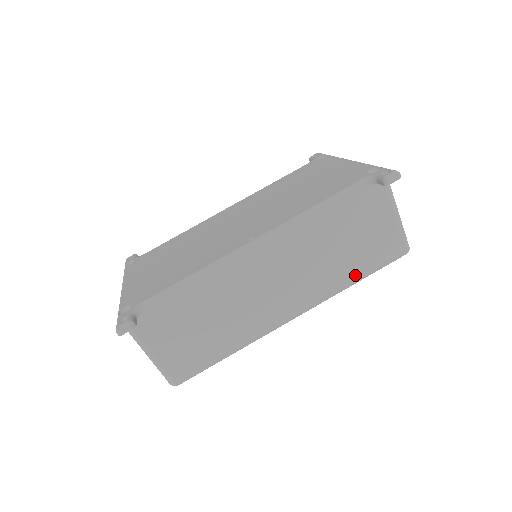
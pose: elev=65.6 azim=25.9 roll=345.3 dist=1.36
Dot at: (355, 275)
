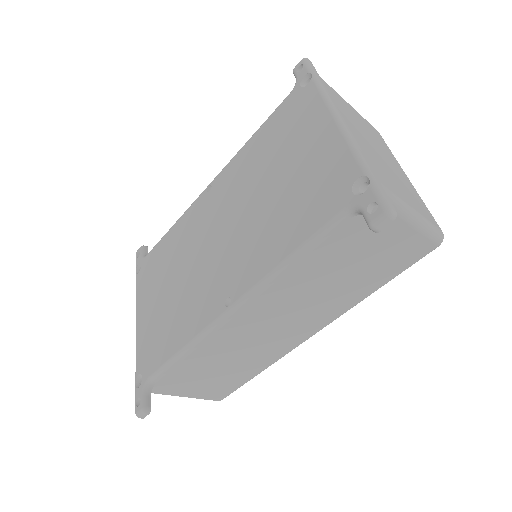
Dot at: (372, 287)
